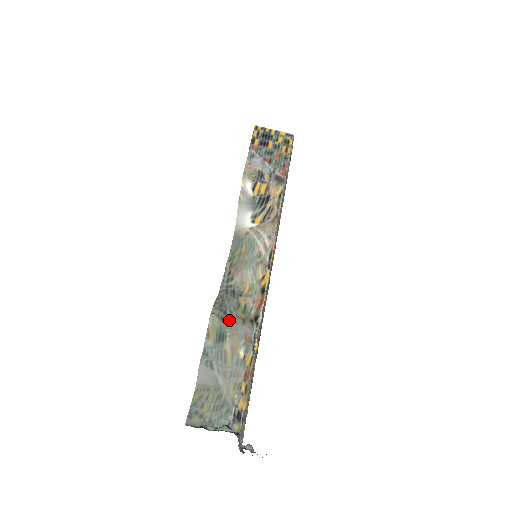
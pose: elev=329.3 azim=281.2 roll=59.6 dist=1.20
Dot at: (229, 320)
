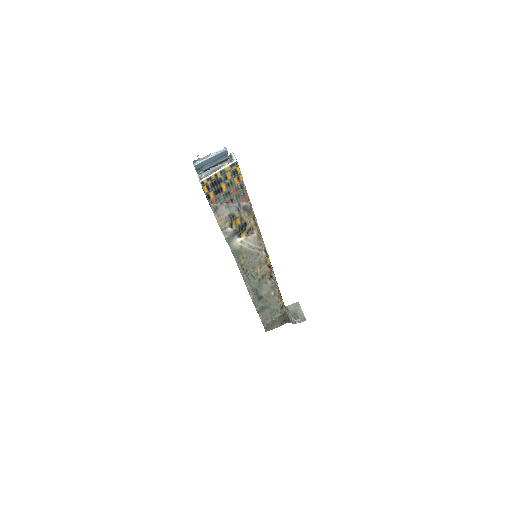
Dot at: (260, 290)
